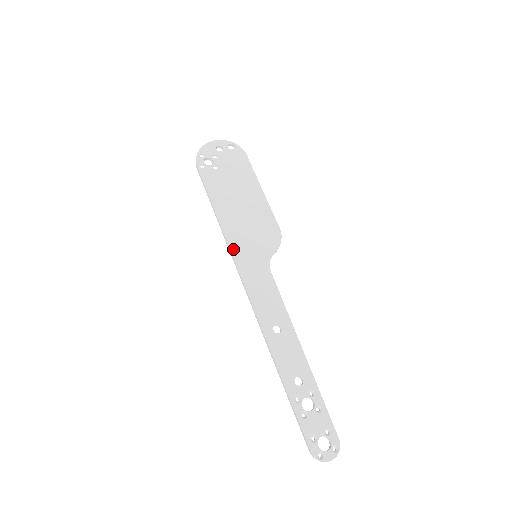
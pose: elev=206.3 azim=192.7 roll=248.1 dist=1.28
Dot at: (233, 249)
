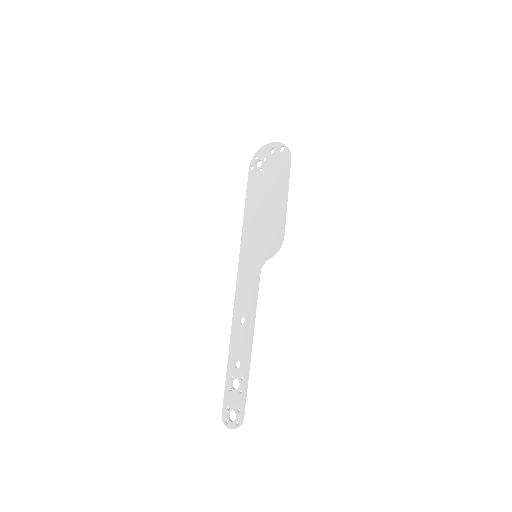
Dot at: (242, 246)
